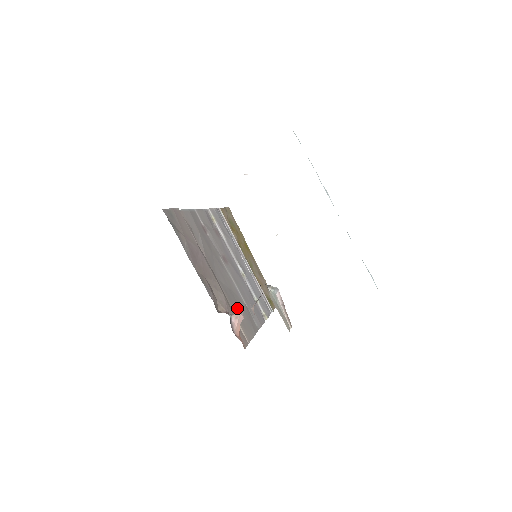
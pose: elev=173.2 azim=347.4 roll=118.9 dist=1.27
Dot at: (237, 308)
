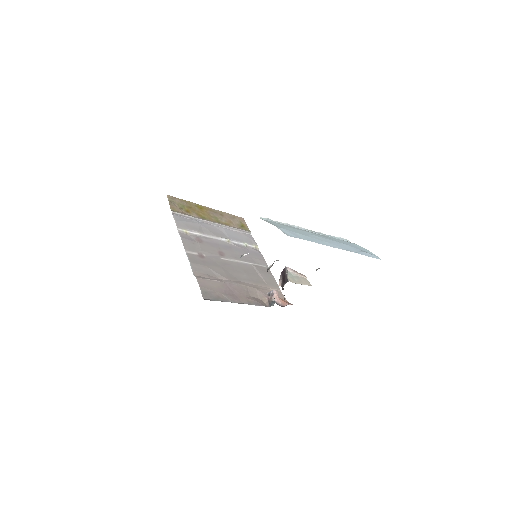
Dot at: (258, 279)
